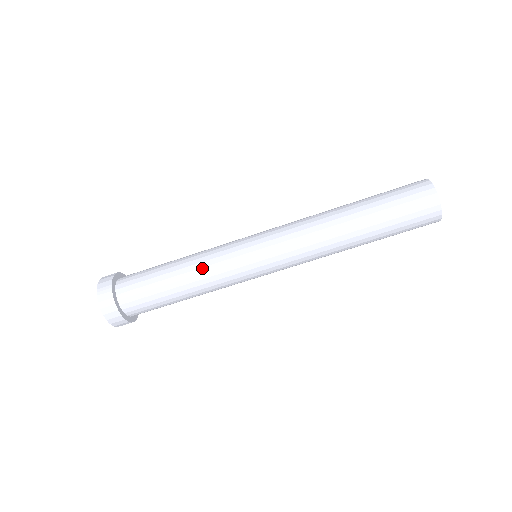
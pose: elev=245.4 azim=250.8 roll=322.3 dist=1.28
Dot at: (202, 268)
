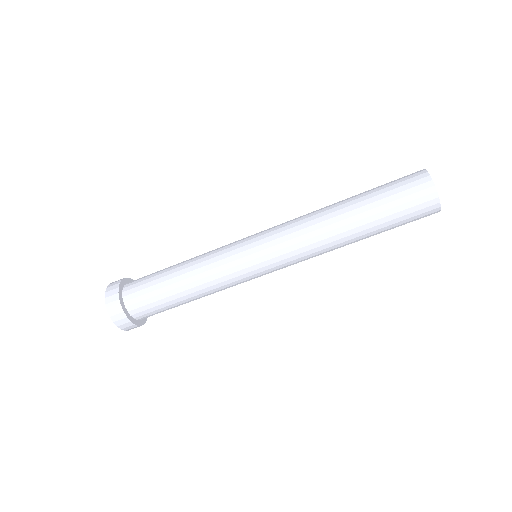
Dot at: (205, 278)
